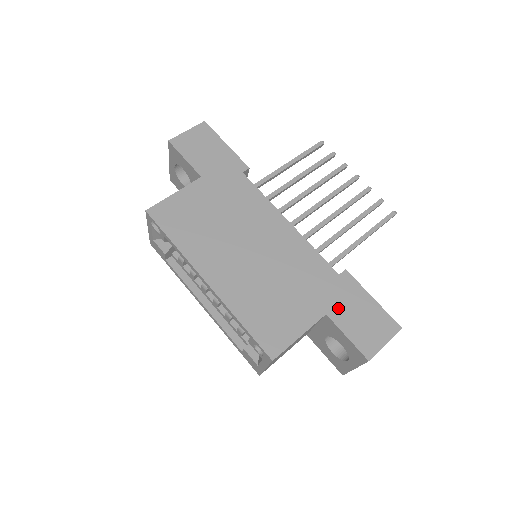
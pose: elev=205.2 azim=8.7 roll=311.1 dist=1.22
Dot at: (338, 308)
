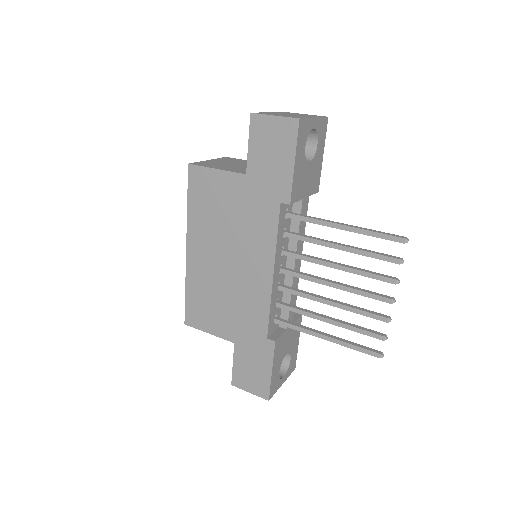
Dot at: (244, 349)
